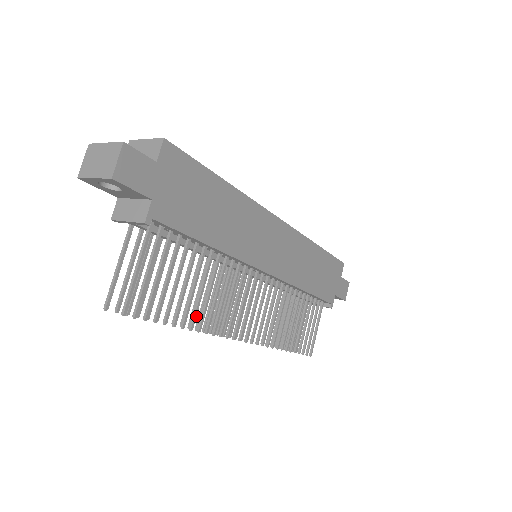
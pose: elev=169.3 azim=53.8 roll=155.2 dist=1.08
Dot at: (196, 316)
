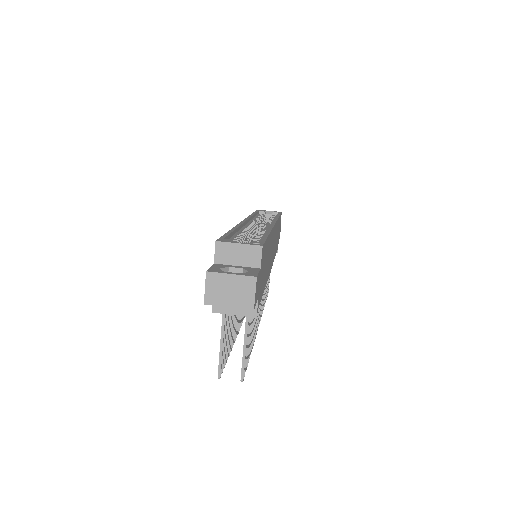
Dot at: occluded
